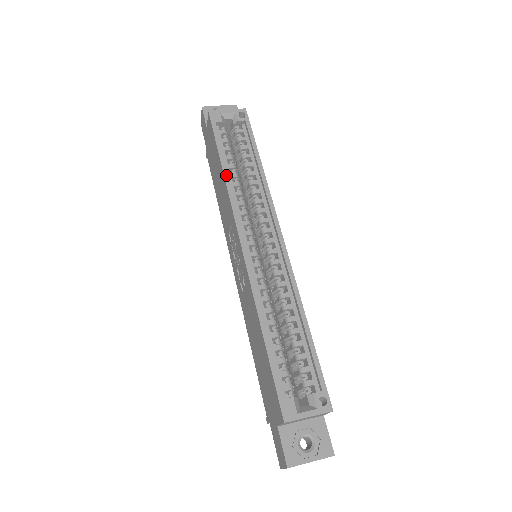
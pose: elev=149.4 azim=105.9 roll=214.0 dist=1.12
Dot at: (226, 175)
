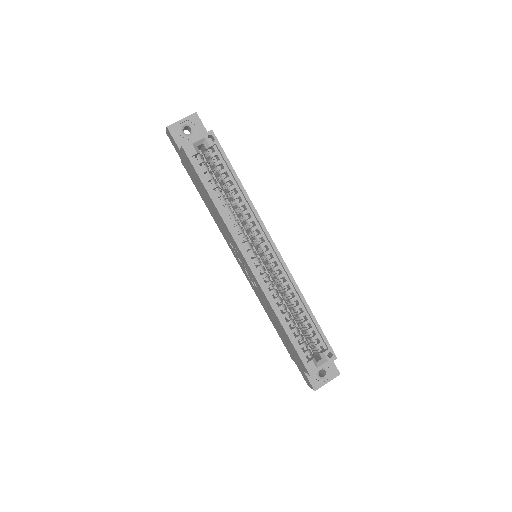
Dot at: (218, 208)
